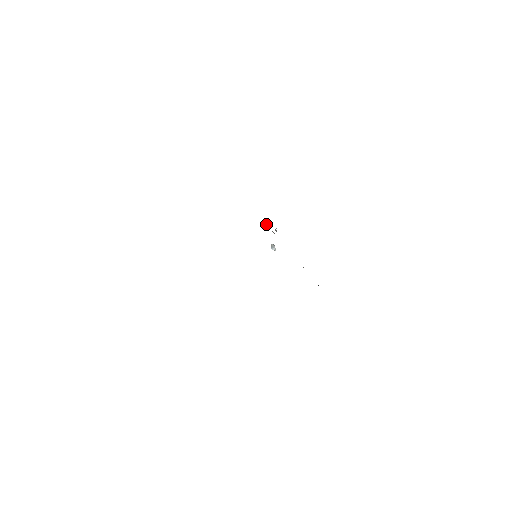
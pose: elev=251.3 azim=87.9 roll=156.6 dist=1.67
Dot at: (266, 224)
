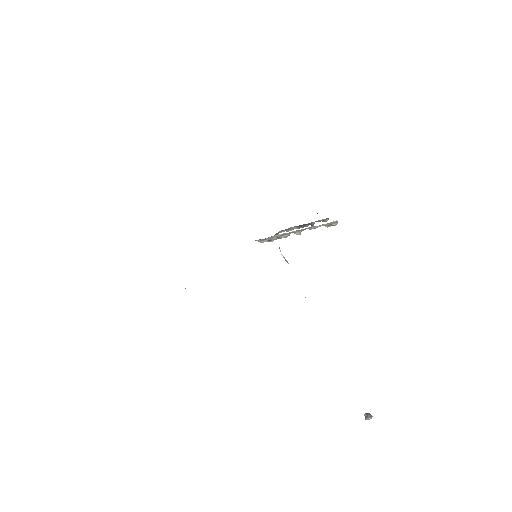
Dot at: (262, 241)
